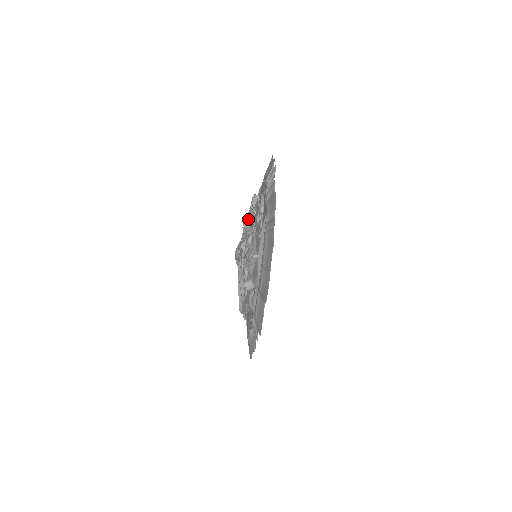
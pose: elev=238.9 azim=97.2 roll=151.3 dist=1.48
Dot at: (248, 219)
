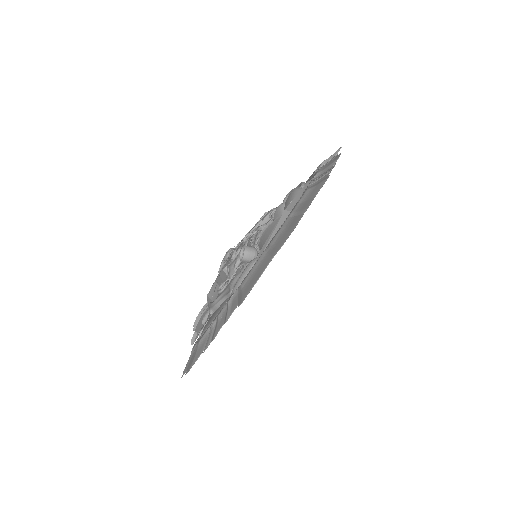
Dot at: (266, 214)
